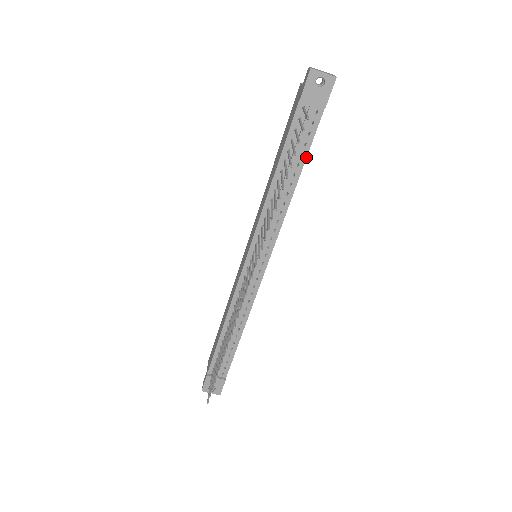
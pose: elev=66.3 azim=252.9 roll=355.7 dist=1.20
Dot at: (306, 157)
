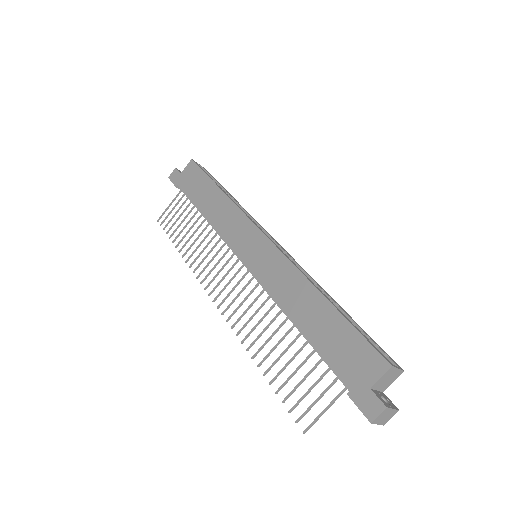
Dot at: occluded
